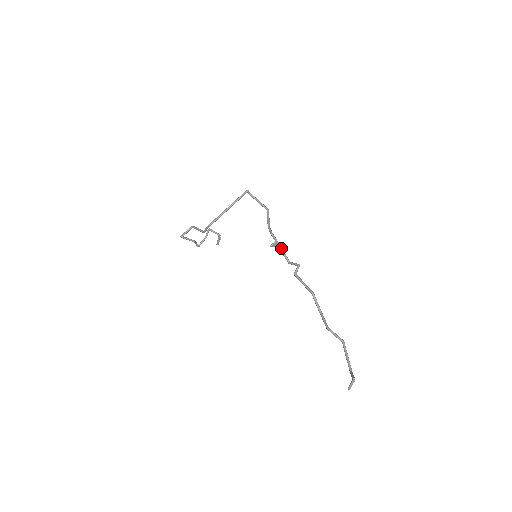
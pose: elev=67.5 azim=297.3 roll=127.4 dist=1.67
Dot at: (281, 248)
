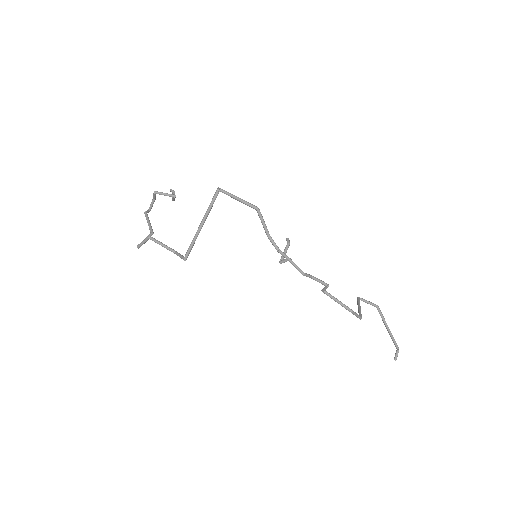
Dot at: (298, 269)
